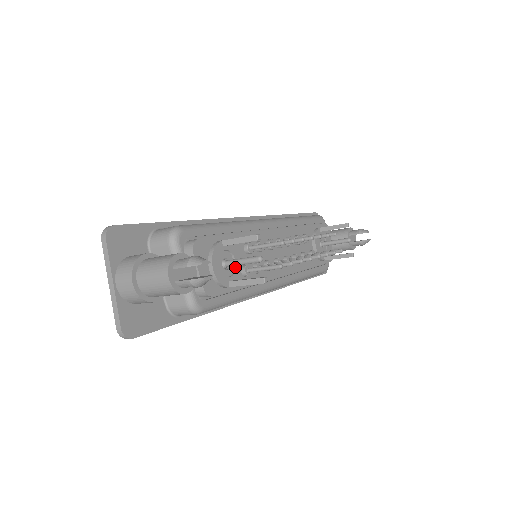
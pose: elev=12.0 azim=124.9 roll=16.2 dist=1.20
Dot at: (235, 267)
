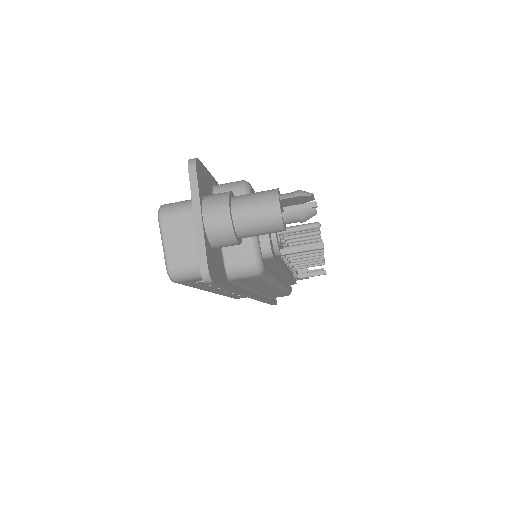
Dot at: (279, 240)
